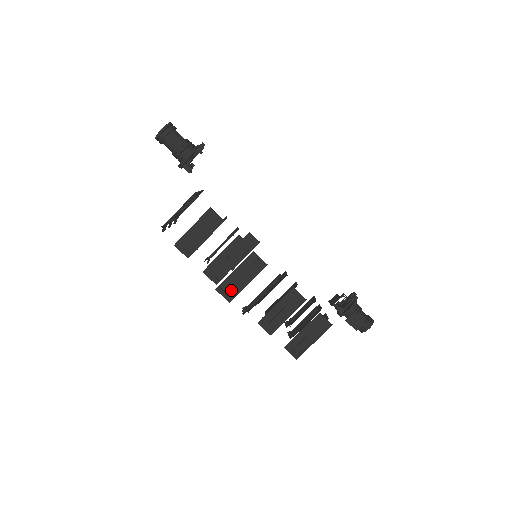
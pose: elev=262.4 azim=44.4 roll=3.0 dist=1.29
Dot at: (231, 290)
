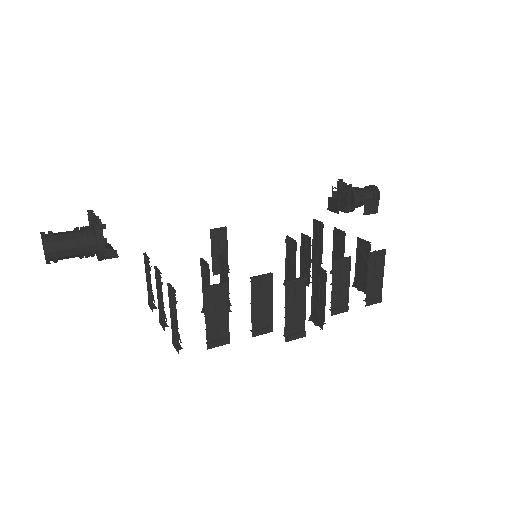
Dot at: (296, 327)
